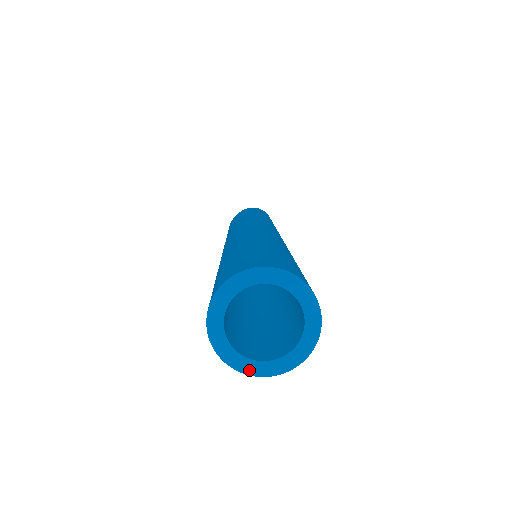
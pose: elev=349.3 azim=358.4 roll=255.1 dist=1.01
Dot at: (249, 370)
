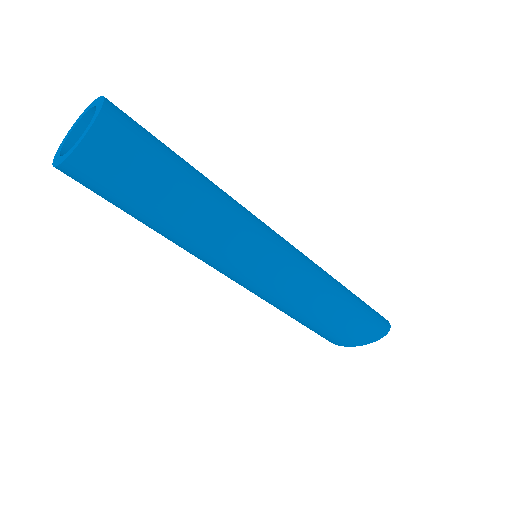
Dot at: (72, 151)
